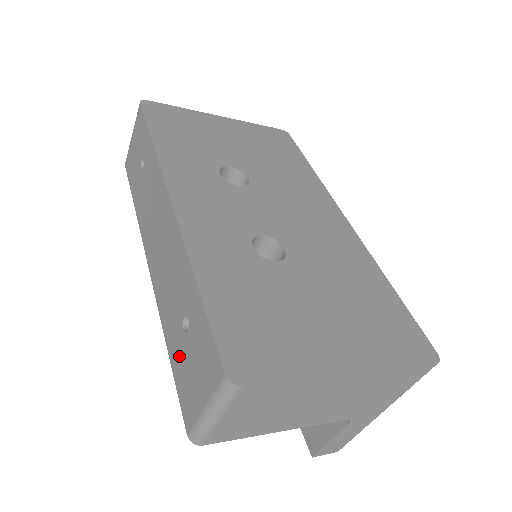
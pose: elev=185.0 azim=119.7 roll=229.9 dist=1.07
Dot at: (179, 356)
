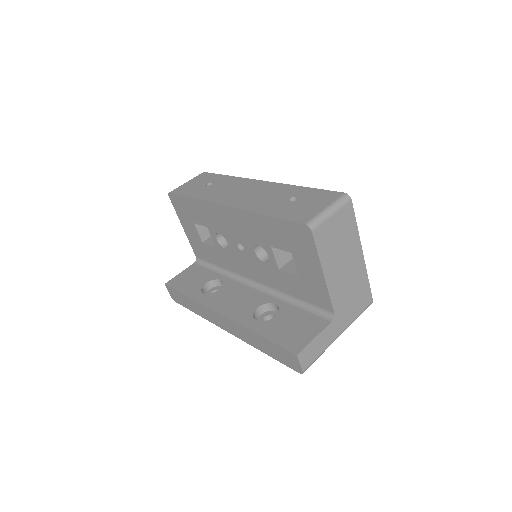
Dot at: (286, 209)
